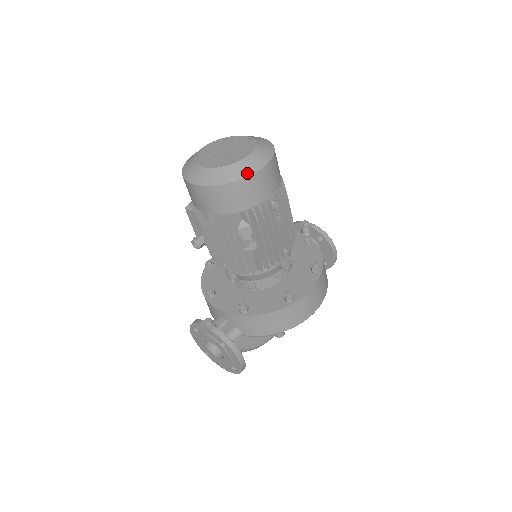
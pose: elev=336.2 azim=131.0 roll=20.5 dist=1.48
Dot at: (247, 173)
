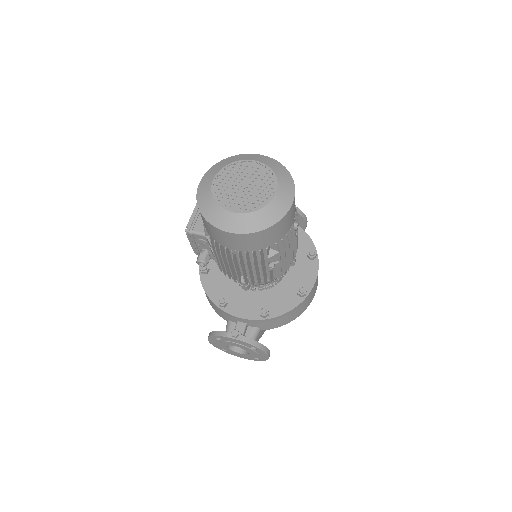
Dot at: (282, 213)
